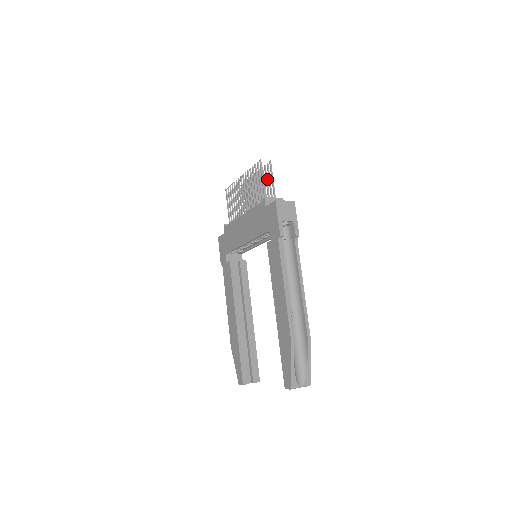
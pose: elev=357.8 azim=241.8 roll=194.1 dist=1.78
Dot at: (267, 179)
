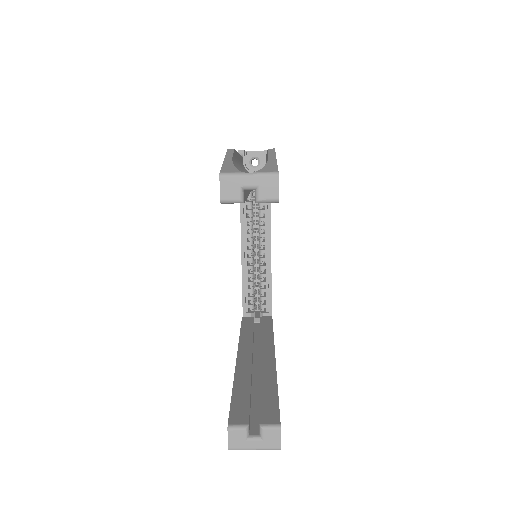
Dot at: occluded
